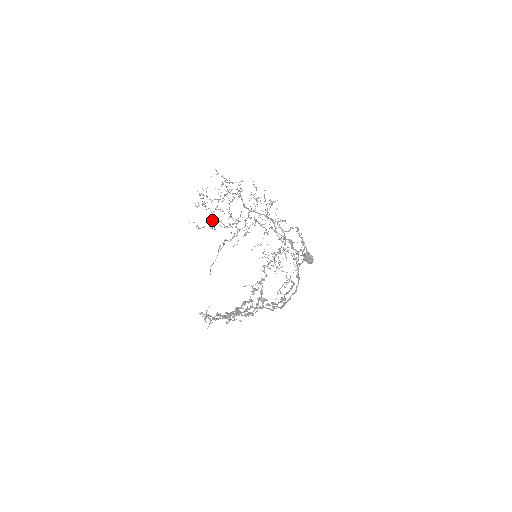
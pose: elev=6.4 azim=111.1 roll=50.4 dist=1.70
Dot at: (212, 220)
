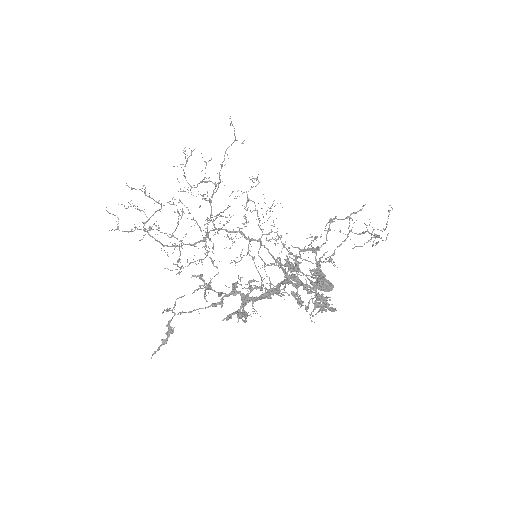
Dot at: (144, 225)
